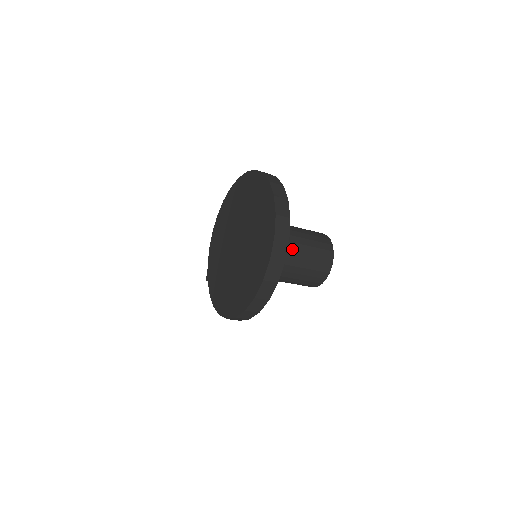
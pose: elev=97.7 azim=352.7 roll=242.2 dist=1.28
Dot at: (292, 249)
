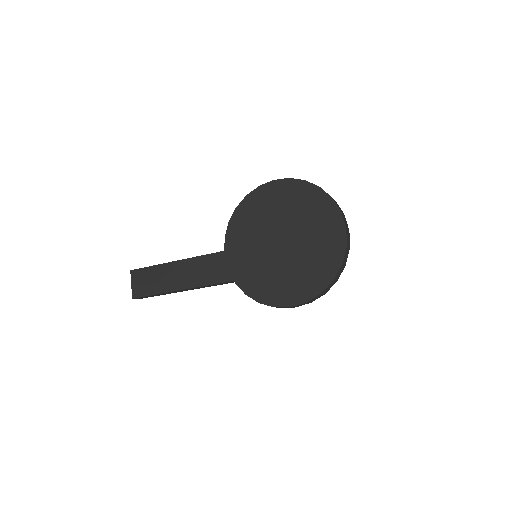
Dot at: occluded
